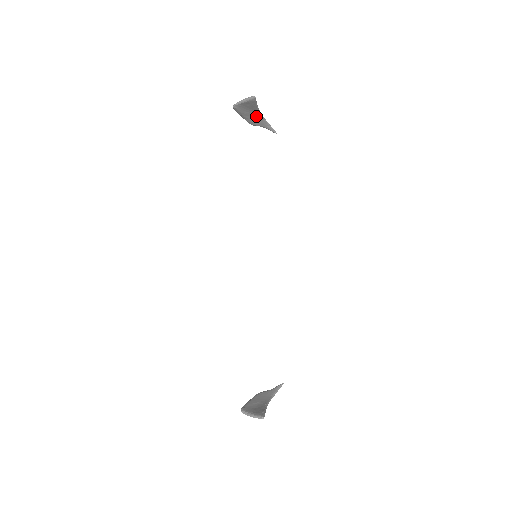
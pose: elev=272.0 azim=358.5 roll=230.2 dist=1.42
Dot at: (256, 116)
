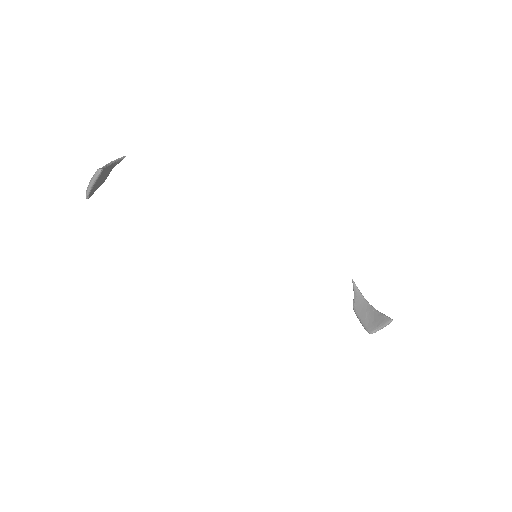
Dot at: (104, 173)
